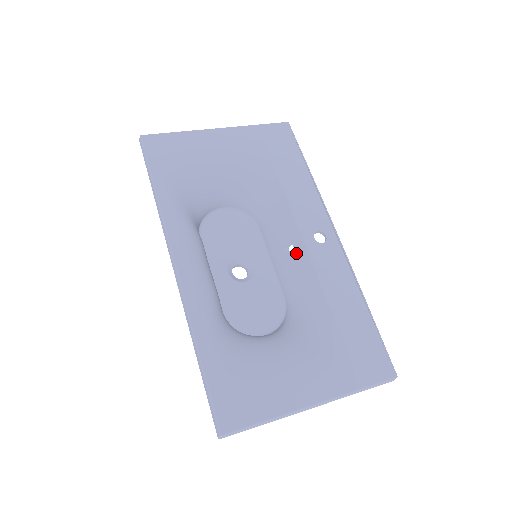
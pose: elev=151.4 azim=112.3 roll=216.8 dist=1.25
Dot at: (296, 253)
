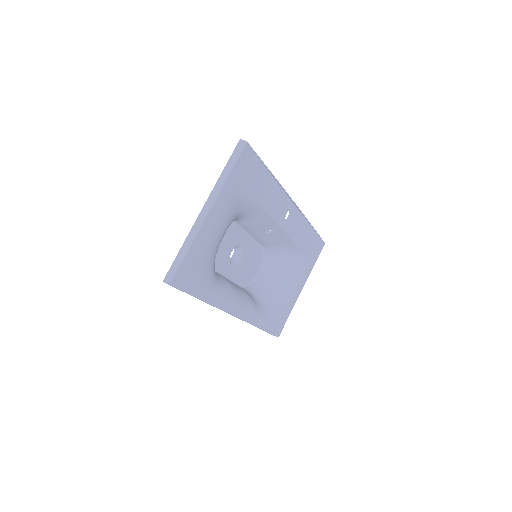
Dot at: (275, 233)
